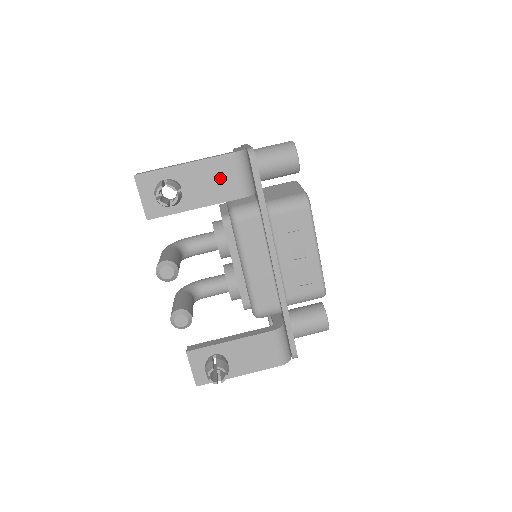
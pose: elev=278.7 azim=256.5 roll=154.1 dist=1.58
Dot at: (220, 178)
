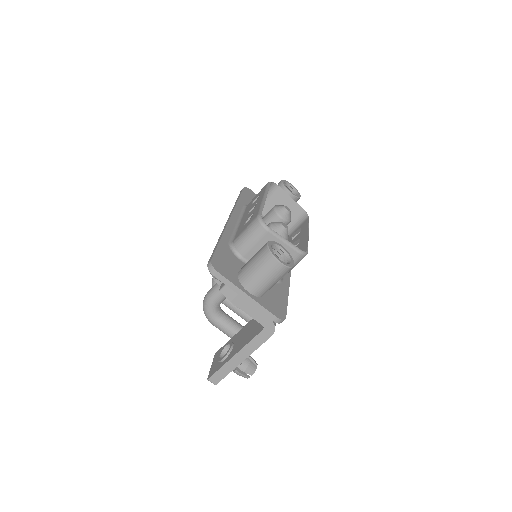
Dot at: occluded
